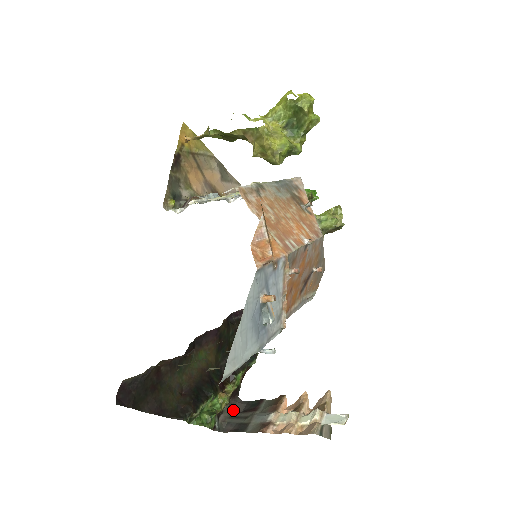
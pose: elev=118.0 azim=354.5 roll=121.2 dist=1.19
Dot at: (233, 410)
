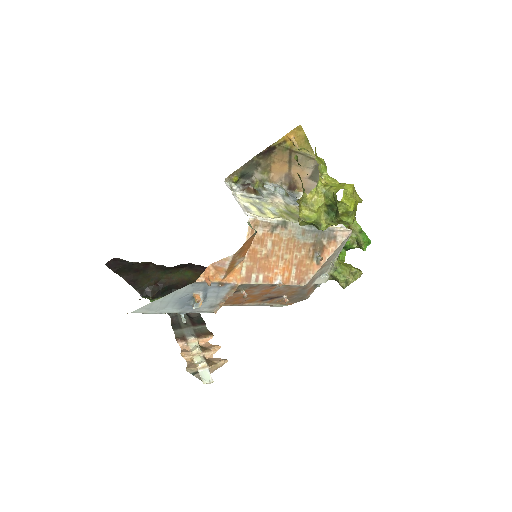
Dot at: occluded
